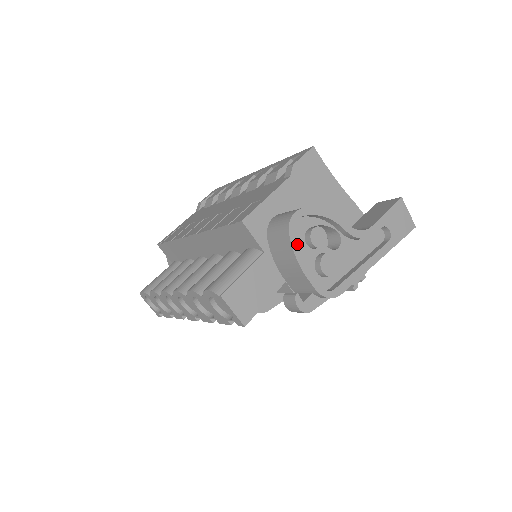
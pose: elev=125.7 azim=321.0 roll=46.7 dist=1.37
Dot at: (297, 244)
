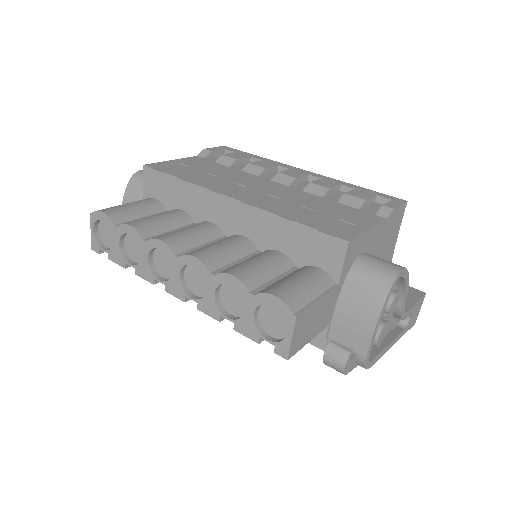
Dot at: occluded
